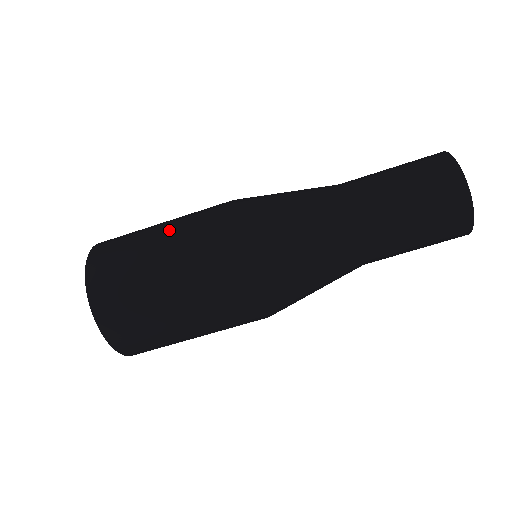
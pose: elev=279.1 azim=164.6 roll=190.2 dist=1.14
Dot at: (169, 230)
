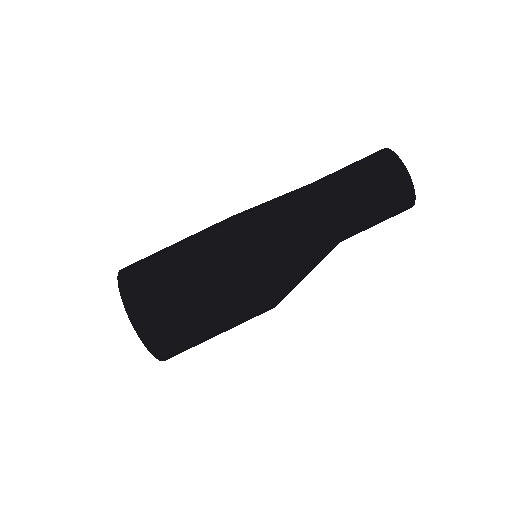
Dot at: (185, 238)
